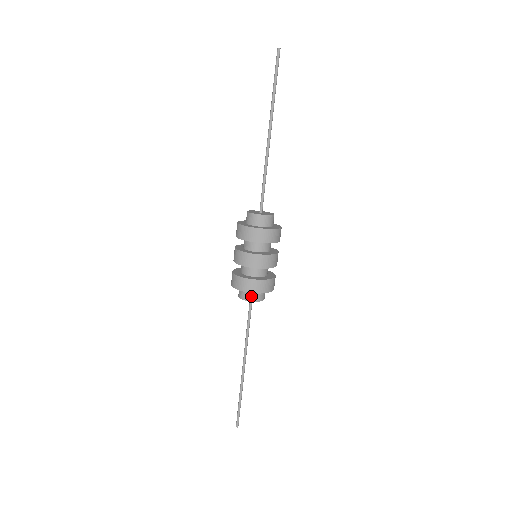
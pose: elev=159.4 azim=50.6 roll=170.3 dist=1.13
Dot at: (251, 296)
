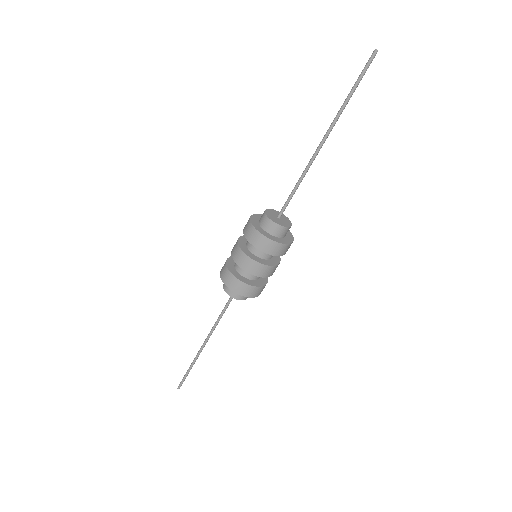
Dot at: occluded
